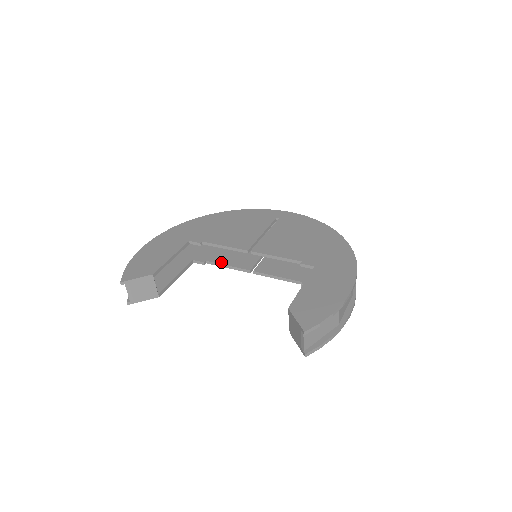
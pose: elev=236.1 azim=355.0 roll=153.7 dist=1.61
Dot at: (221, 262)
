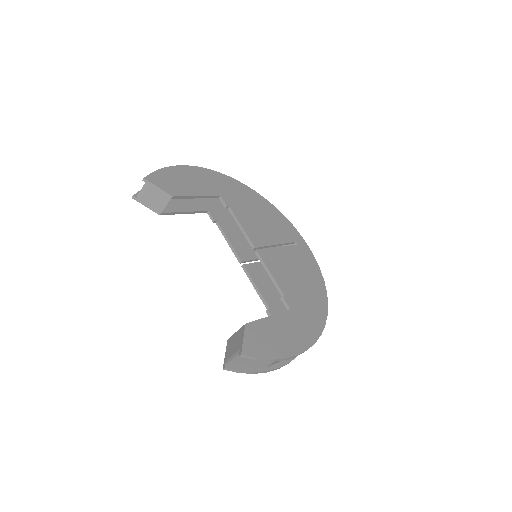
Dot at: (227, 234)
